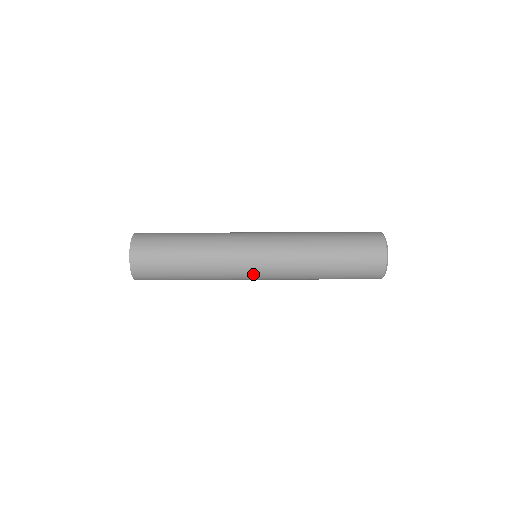
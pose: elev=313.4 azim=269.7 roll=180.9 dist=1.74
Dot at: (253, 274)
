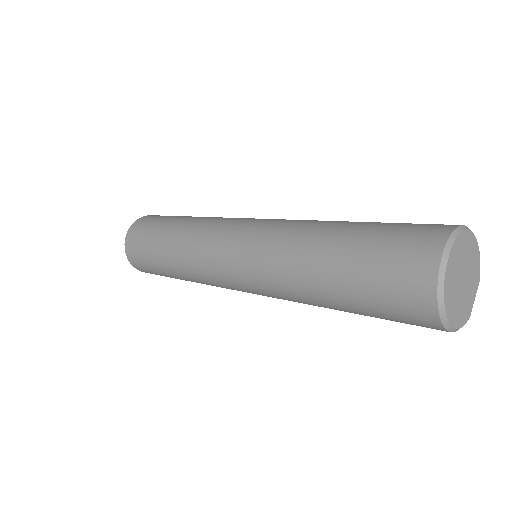
Dot at: (239, 289)
